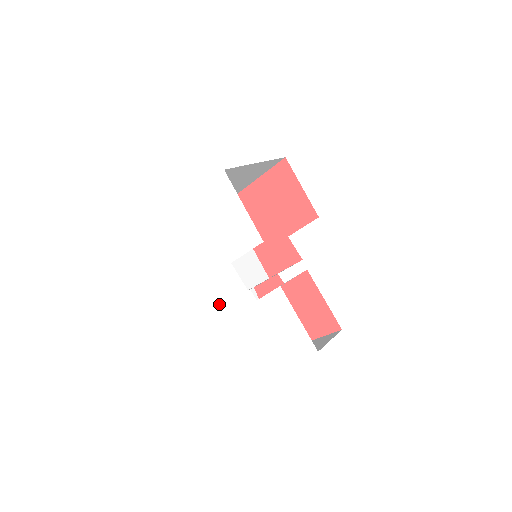
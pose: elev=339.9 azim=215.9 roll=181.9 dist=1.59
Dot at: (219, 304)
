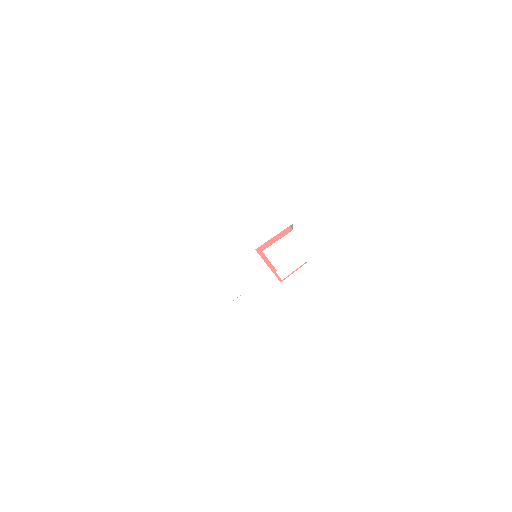
Dot at: (237, 295)
